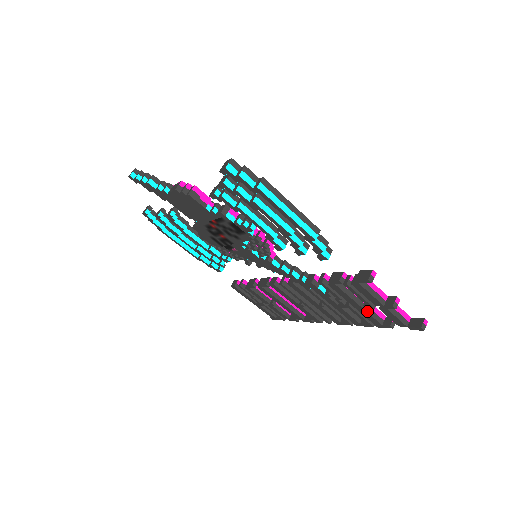
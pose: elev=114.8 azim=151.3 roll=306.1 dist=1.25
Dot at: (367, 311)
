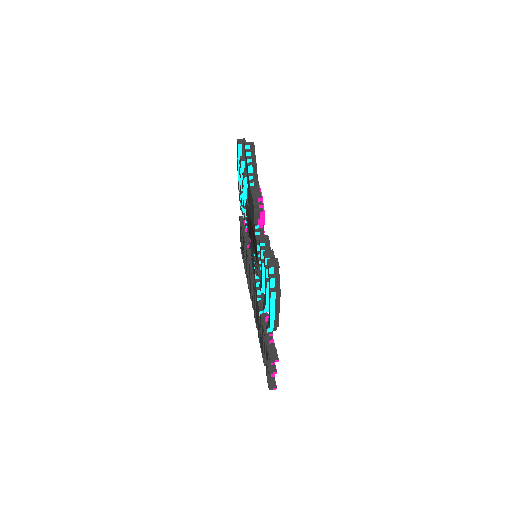
Dot at: occluded
